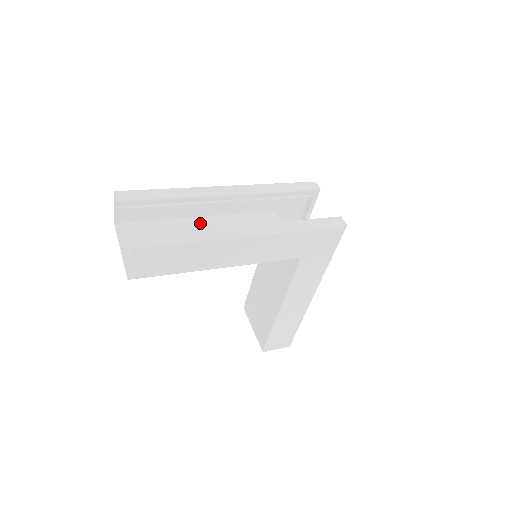
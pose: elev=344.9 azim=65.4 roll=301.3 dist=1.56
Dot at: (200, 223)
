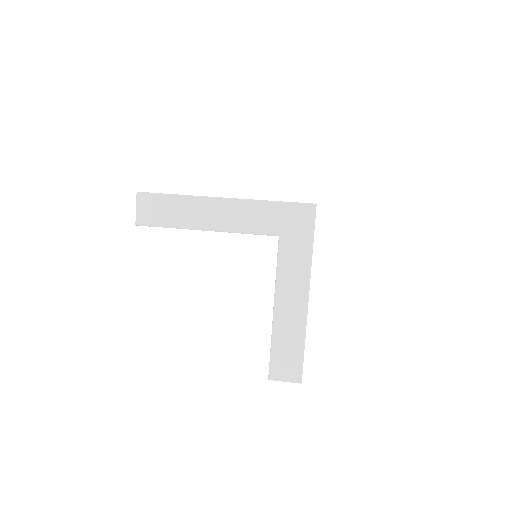
Dot at: occluded
